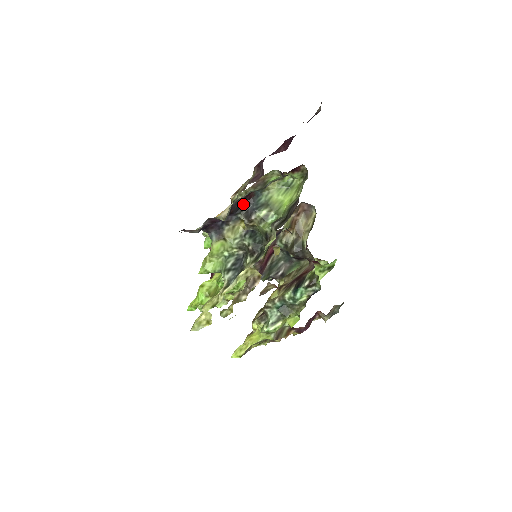
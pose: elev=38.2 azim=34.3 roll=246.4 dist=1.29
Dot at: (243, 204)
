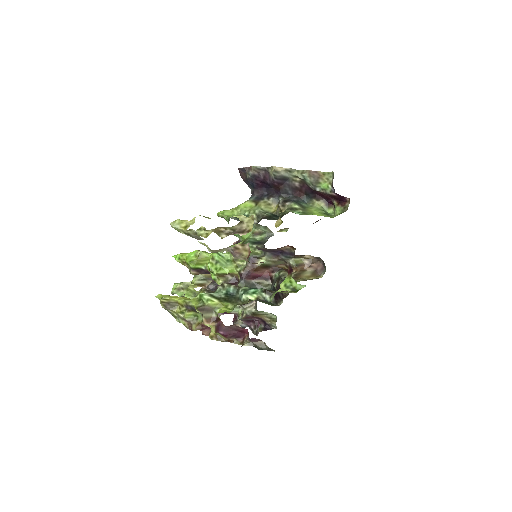
Dot at: (291, 194)
